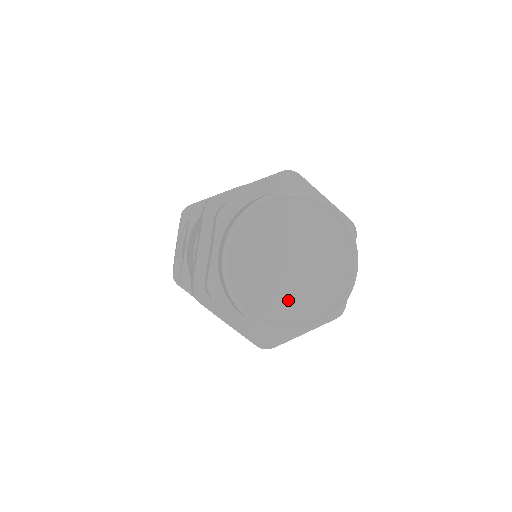
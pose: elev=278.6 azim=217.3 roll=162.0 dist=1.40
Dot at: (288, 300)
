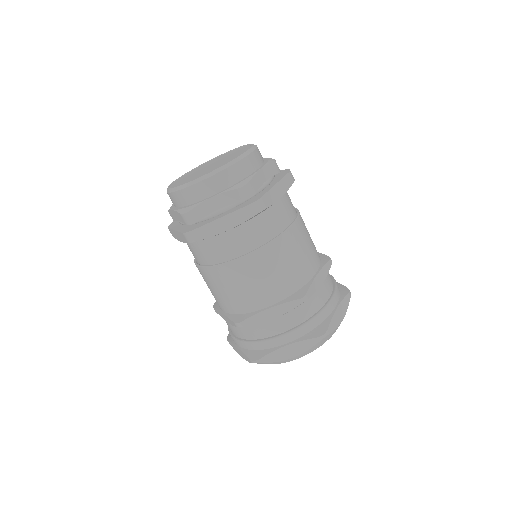
Dot at: (219, 165)
